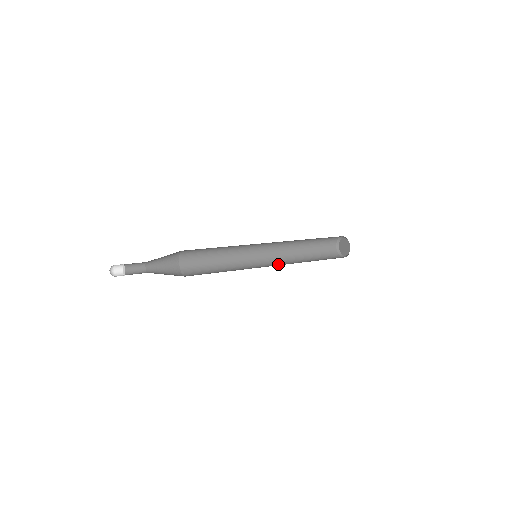
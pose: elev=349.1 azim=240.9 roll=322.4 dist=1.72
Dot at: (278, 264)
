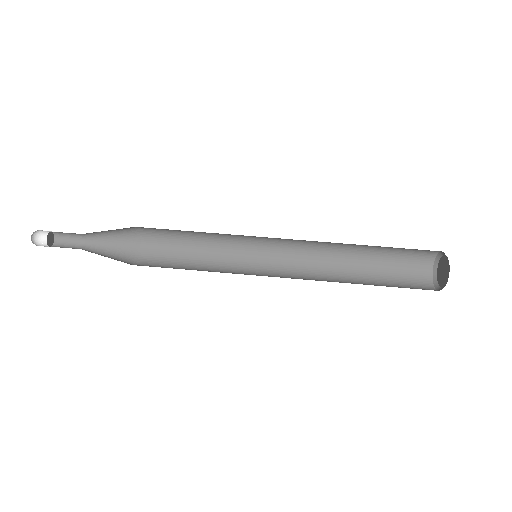
Dot at: (299, 261)
